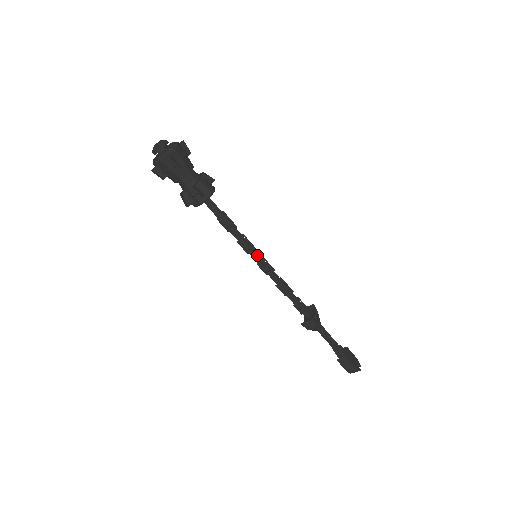
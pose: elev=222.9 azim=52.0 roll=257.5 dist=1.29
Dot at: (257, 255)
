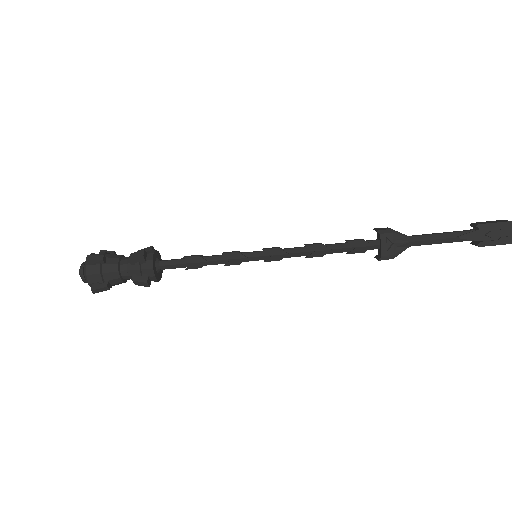
Dot at: (254, 259)
